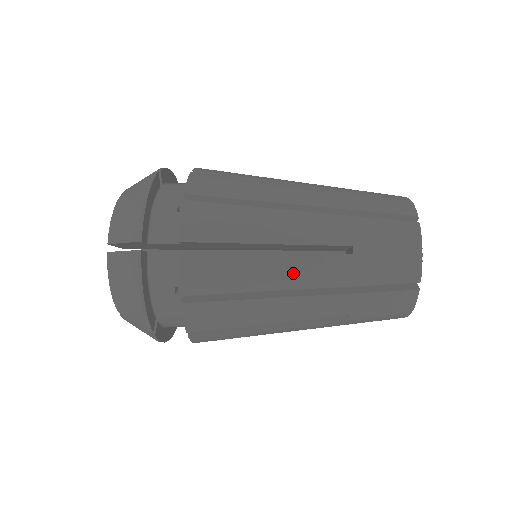
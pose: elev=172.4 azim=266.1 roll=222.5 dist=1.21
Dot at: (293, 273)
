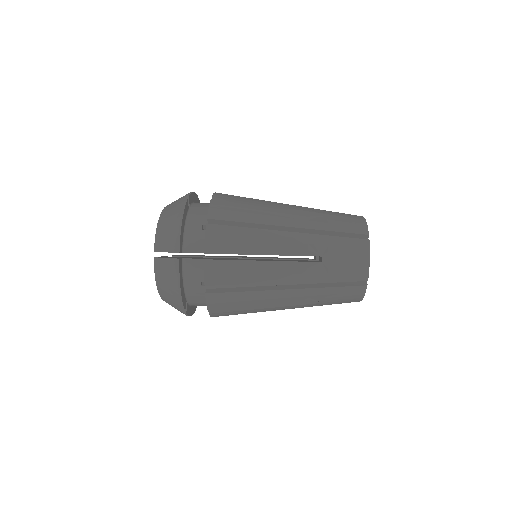
Dot at: (281, 274)
